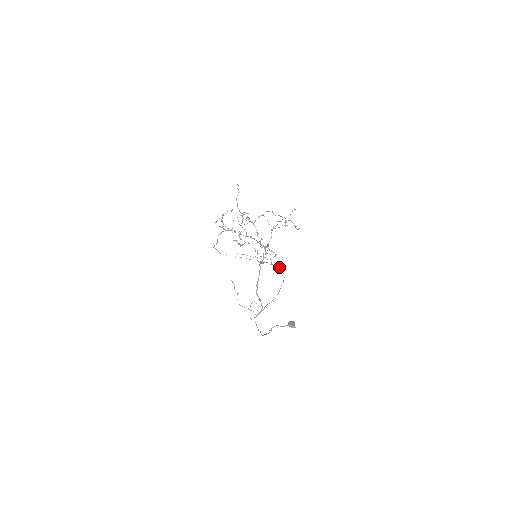
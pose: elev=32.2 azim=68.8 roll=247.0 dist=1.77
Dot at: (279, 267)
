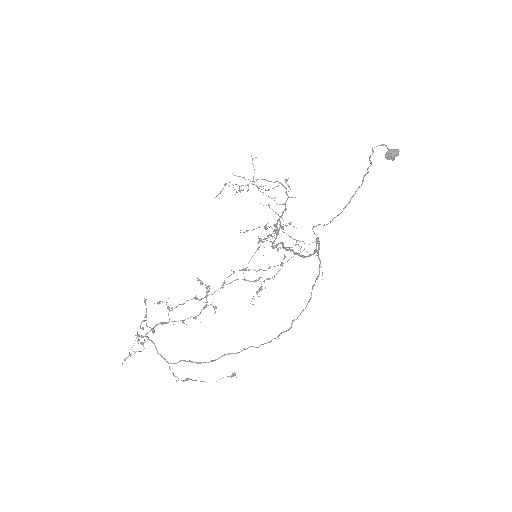
Dot at: (278, 335)
